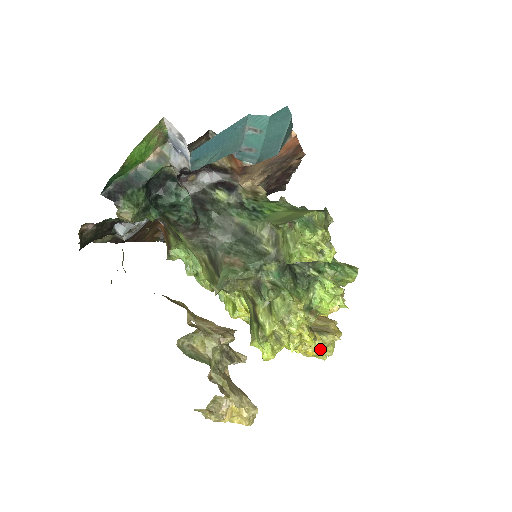
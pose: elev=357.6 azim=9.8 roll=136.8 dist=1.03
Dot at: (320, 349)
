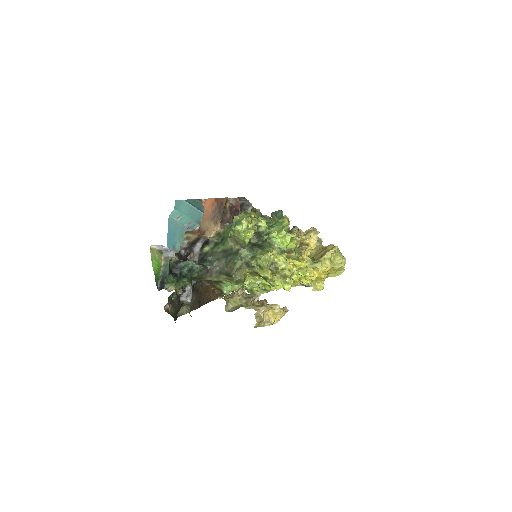
Dot at: (330, 263)
